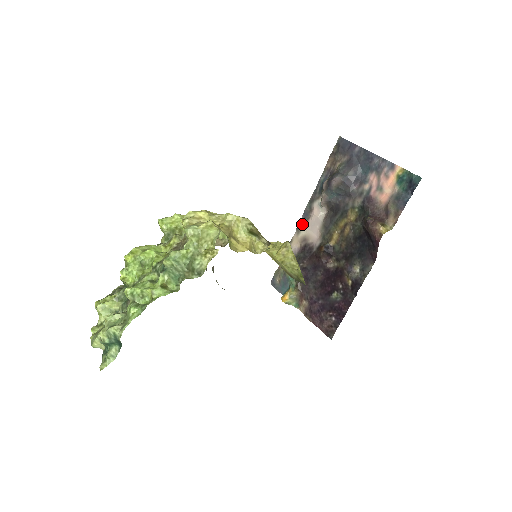
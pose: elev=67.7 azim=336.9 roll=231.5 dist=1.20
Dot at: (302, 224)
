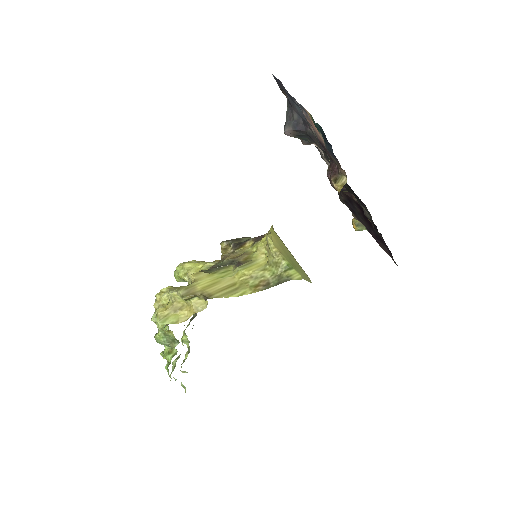
Dot at: (321, 155)
